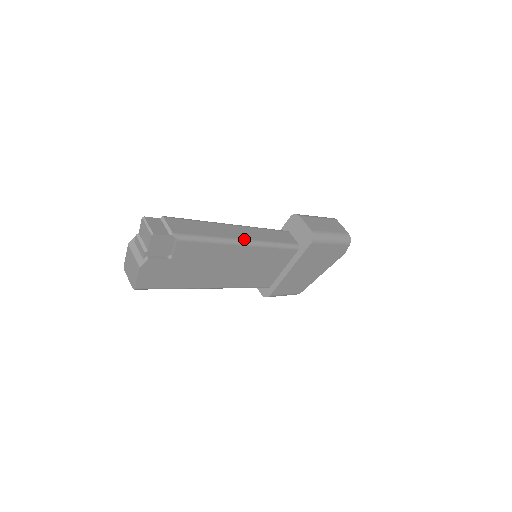
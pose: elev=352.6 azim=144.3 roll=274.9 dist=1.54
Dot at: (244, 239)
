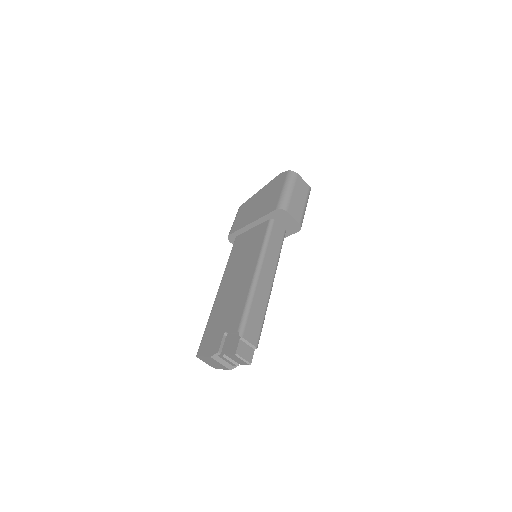
Dot at: (272, 282)
